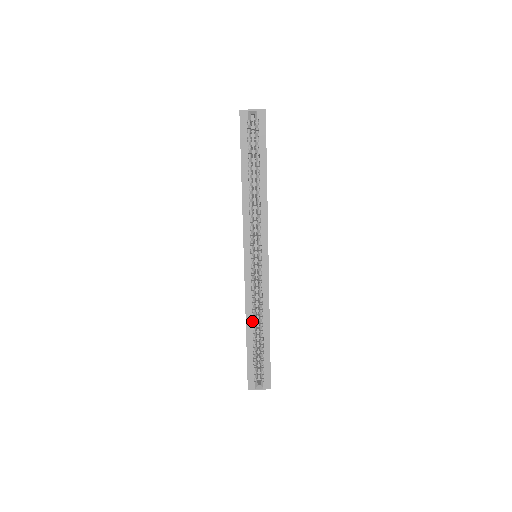
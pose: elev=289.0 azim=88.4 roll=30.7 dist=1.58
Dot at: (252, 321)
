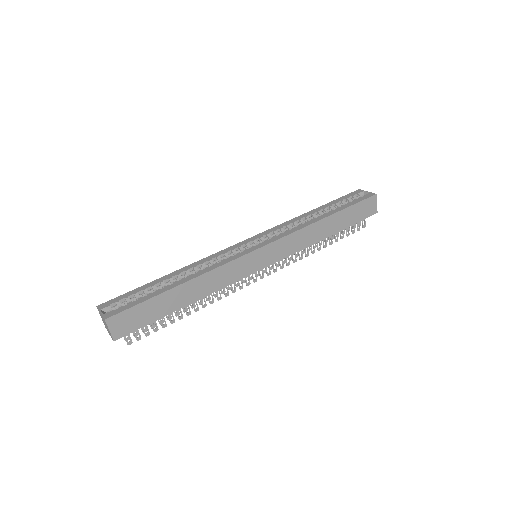
Dot at: (186, 270)
